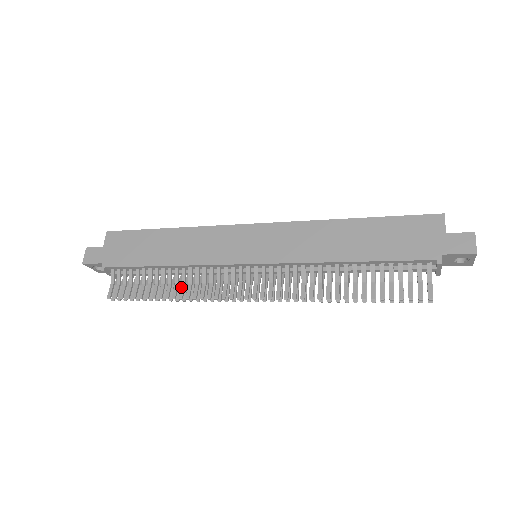
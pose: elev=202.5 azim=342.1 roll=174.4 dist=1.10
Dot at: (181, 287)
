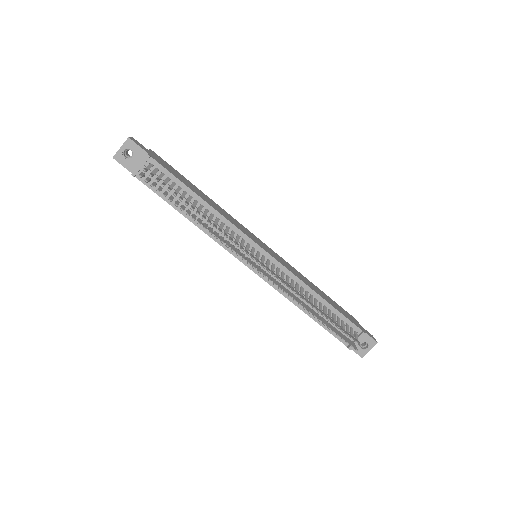
Dot at: (209, 220)
